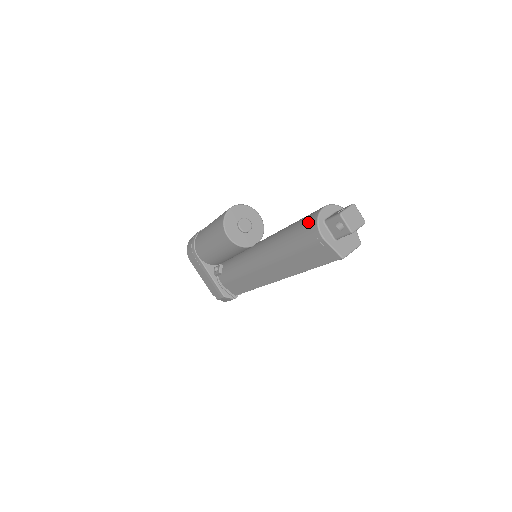
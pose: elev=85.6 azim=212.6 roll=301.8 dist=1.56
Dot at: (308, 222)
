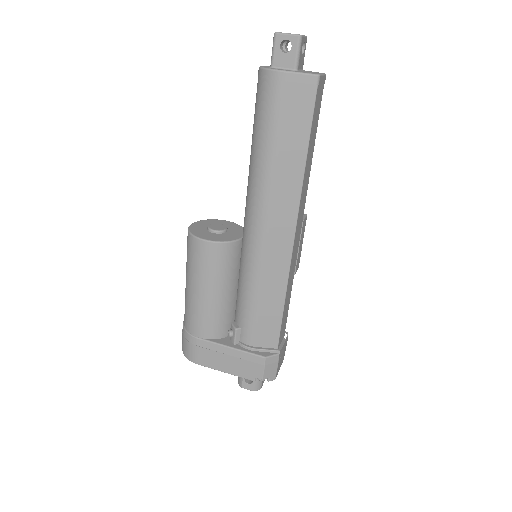
Dot at: (258, 90)
